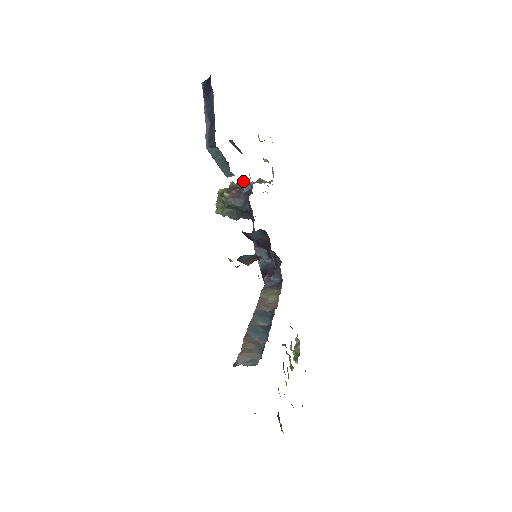
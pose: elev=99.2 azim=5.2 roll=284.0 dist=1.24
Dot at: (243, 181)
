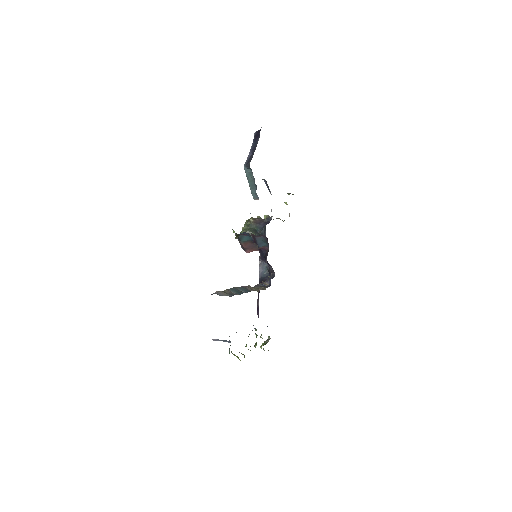
Dot at: (267, 216)
